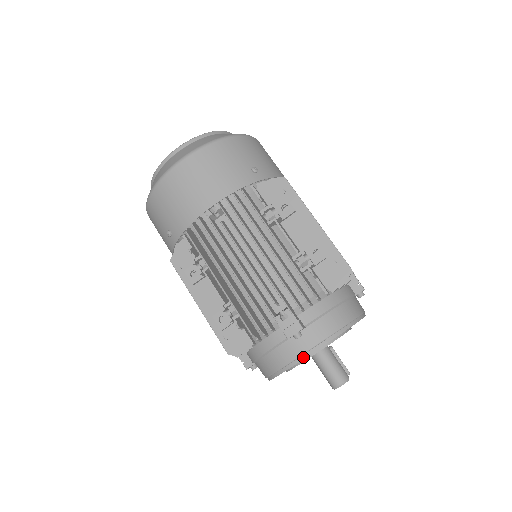
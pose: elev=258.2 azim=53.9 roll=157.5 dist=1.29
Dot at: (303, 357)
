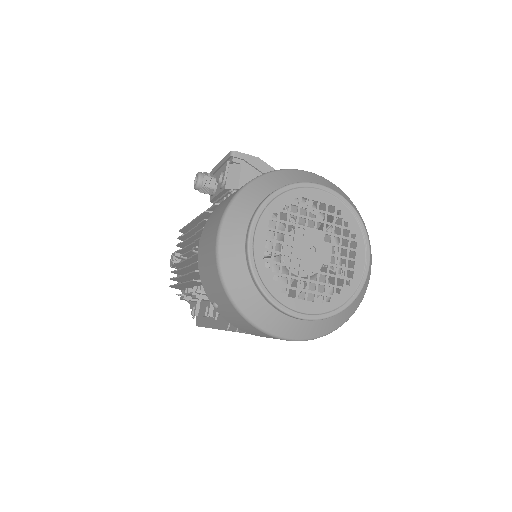
Dot at: occluded
